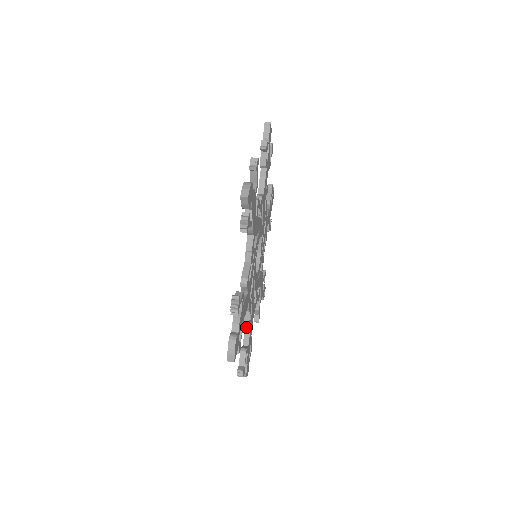
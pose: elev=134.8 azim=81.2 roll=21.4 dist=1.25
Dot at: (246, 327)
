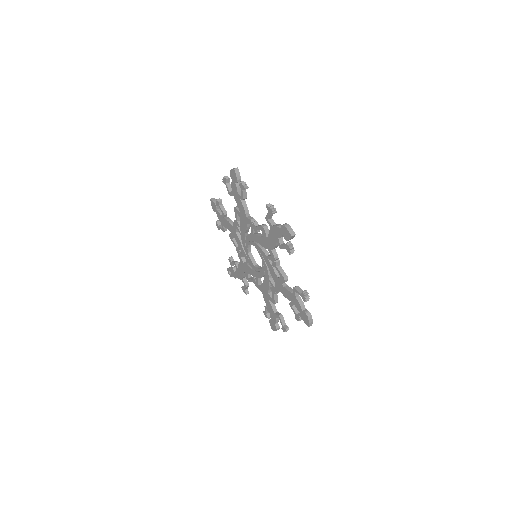
Dot at: (276, 302)
